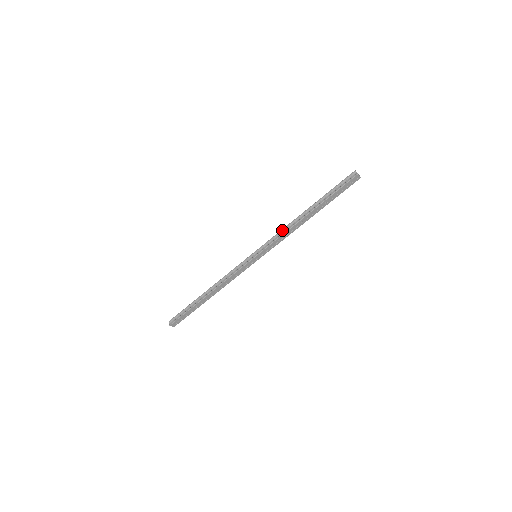
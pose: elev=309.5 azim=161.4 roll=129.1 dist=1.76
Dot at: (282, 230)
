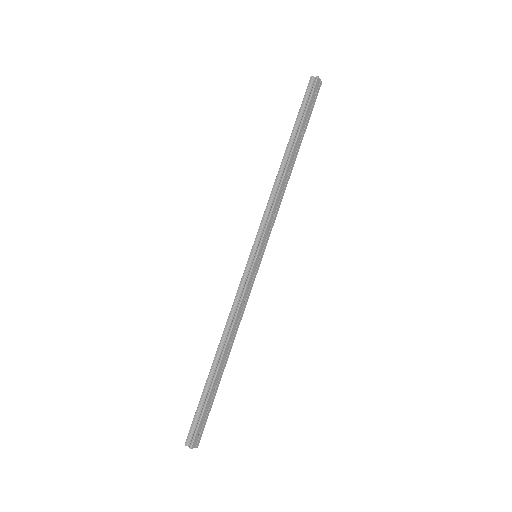
Dot at: (270, 199)
